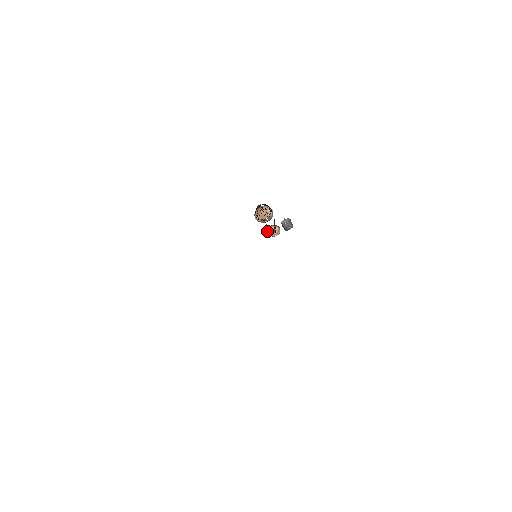
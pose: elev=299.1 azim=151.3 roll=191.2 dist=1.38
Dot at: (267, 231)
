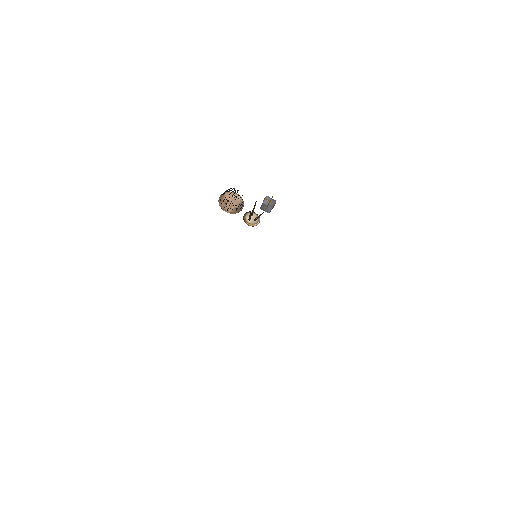
Dot at: (245, 222)
